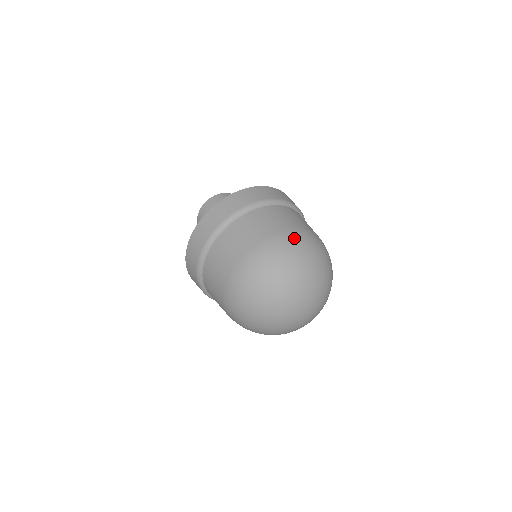
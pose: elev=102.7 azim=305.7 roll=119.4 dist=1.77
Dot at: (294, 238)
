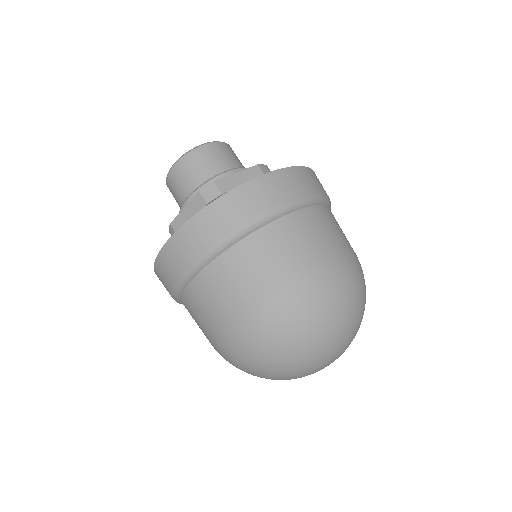
Dot at: (283, 310)
